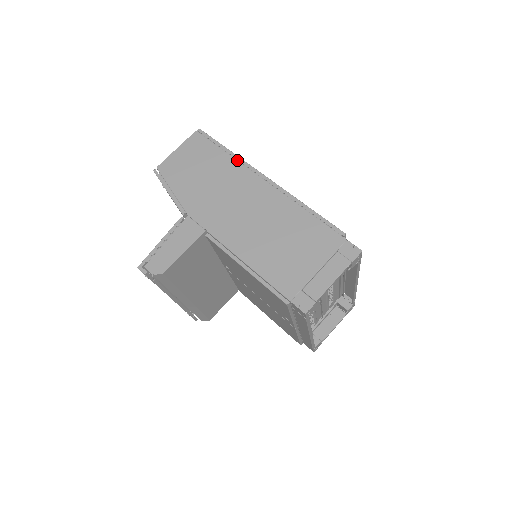
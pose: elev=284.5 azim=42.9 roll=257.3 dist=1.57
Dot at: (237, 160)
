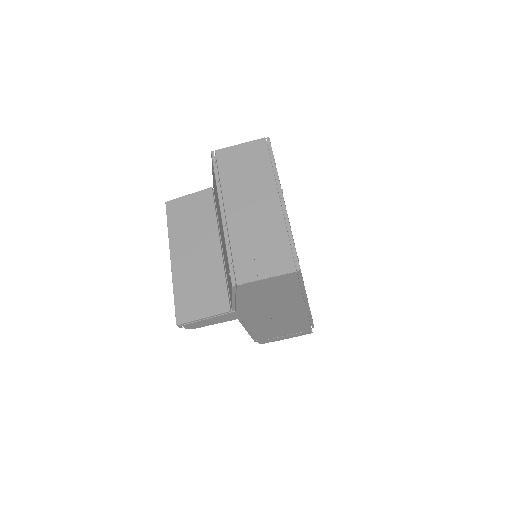
Dot at: (302, 295)
